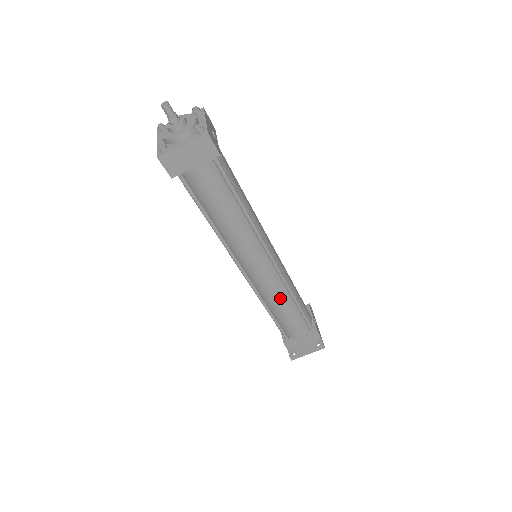
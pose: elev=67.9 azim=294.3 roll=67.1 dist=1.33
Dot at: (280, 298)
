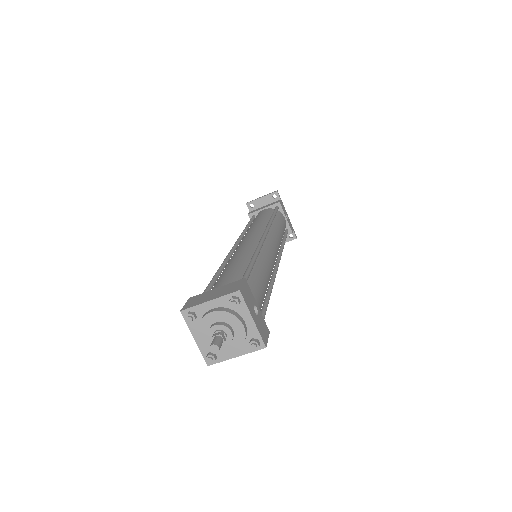
Dot at: occluded
